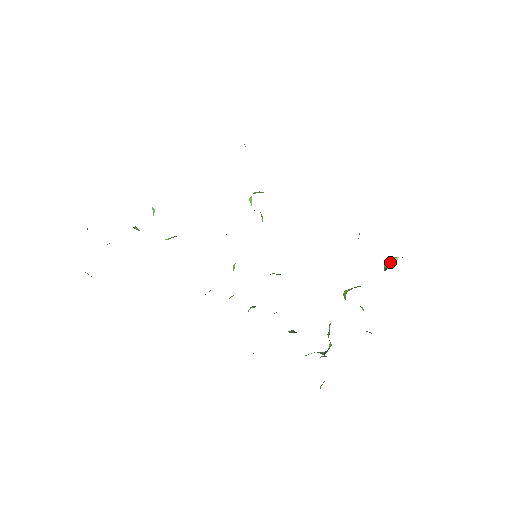
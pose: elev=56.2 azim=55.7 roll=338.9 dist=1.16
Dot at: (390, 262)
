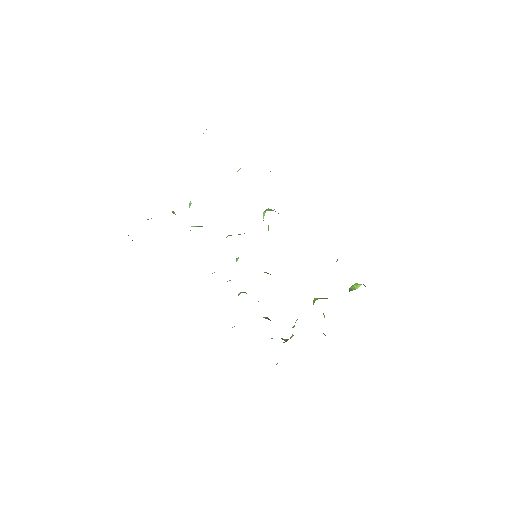
Dot at: (354, 286)
